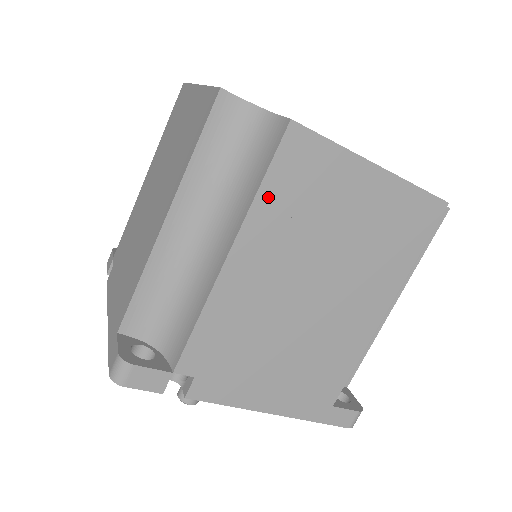
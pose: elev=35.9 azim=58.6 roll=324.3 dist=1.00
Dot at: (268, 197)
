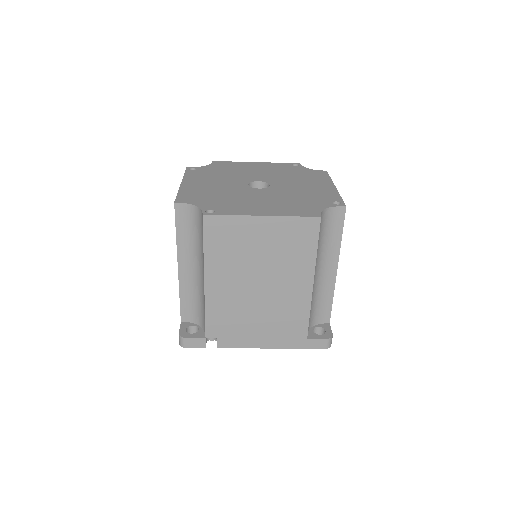
Dot at: (210, 251)
